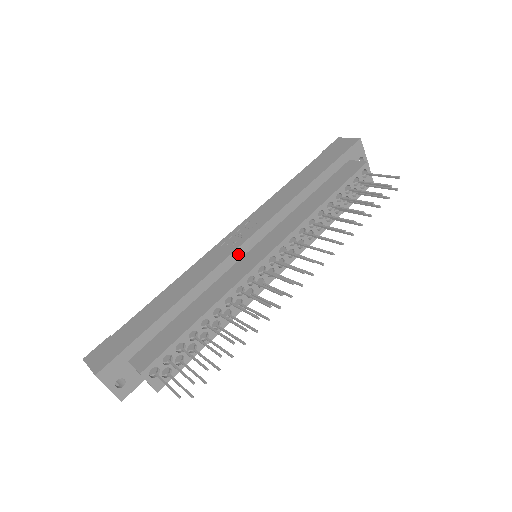
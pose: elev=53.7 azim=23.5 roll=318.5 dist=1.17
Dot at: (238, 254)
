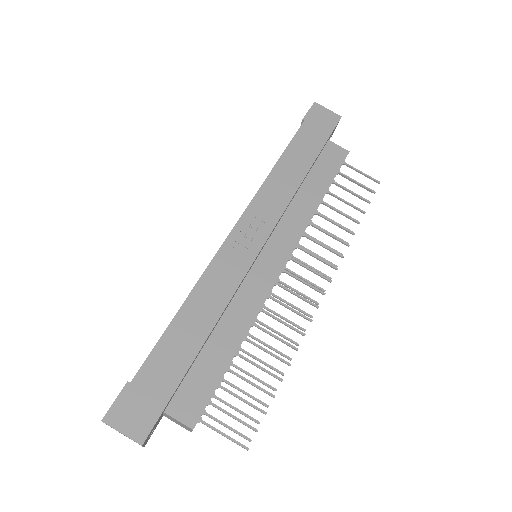
Dot at: (253, 263)
